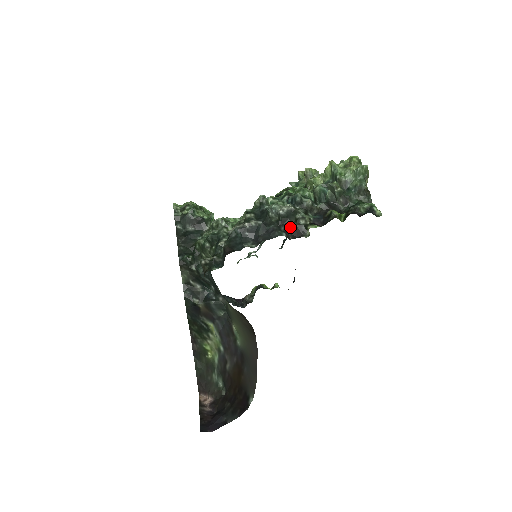
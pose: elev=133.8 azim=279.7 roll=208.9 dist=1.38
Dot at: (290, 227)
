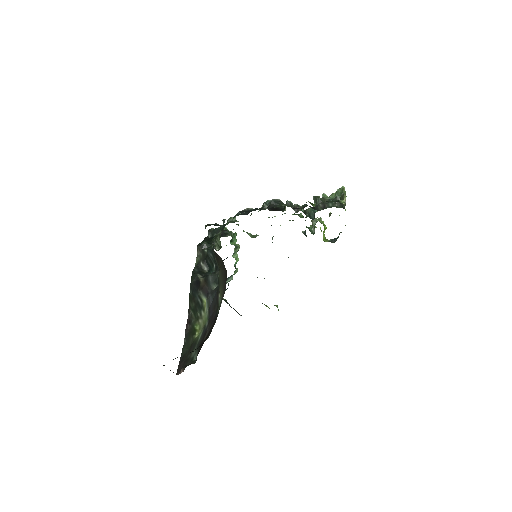
Dot at: (274, 208)
